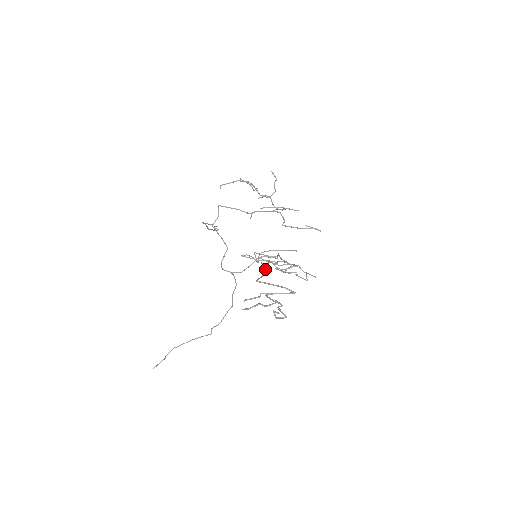
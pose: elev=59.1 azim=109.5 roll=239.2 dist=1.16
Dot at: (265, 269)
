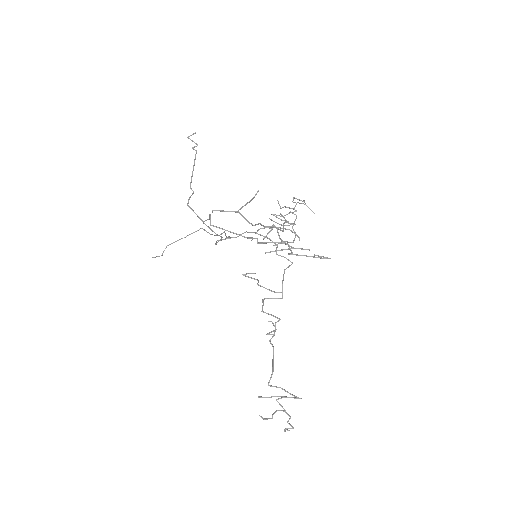
Dot at: occluded
